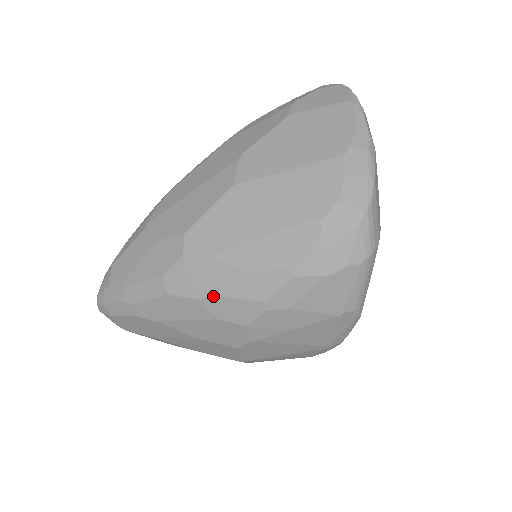
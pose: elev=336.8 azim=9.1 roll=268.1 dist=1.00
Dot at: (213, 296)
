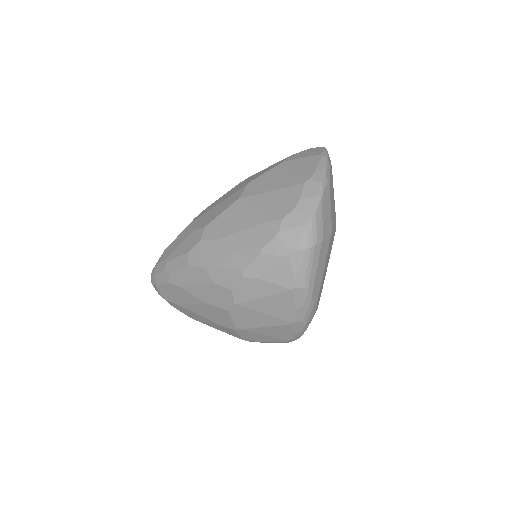
Dot at: (213, 266)
